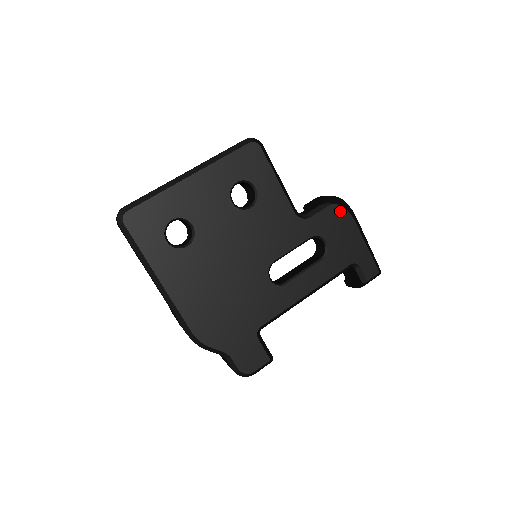
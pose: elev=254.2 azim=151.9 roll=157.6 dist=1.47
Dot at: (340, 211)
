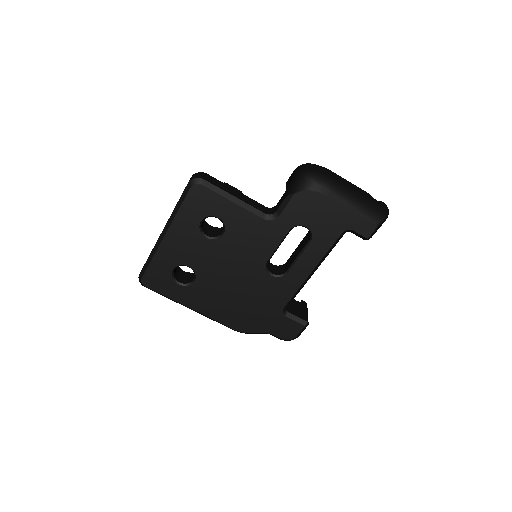
Dot at: (306, 195)
